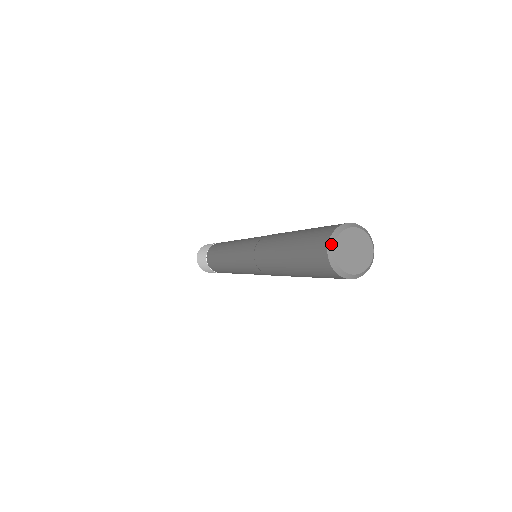
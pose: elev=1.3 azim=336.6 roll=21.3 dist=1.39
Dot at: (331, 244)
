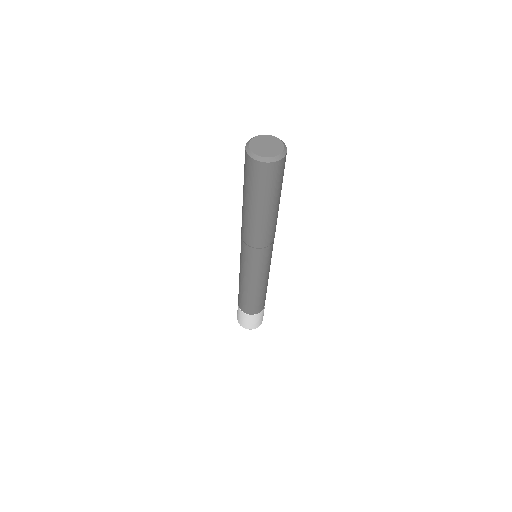
Dot at: (250, 154)
